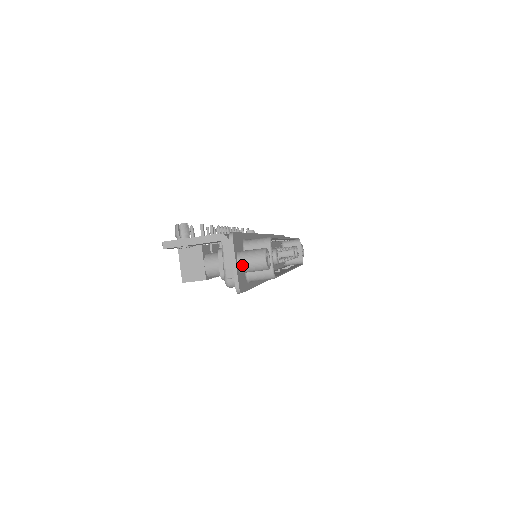
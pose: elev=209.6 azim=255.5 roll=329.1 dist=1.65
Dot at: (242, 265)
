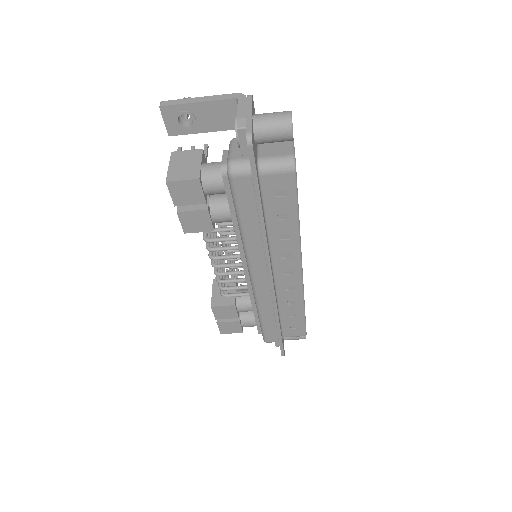
Dot at: (259, 119)
